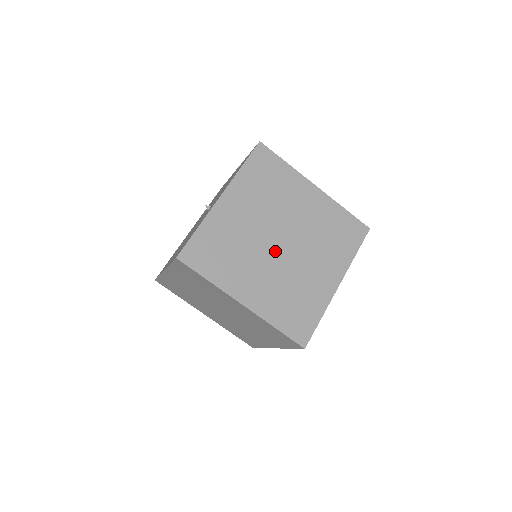
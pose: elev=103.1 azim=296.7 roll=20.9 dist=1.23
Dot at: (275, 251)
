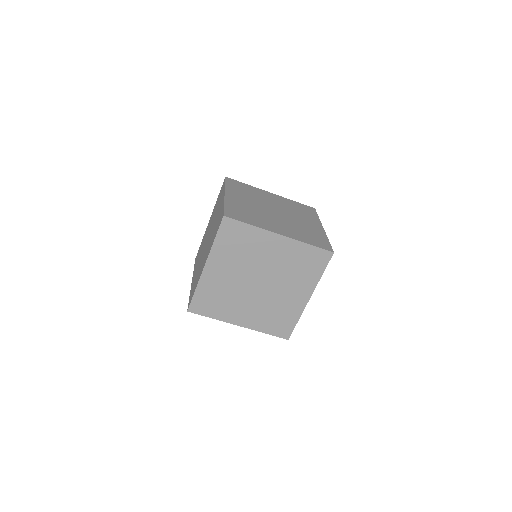
Dot at: (267, 209)
